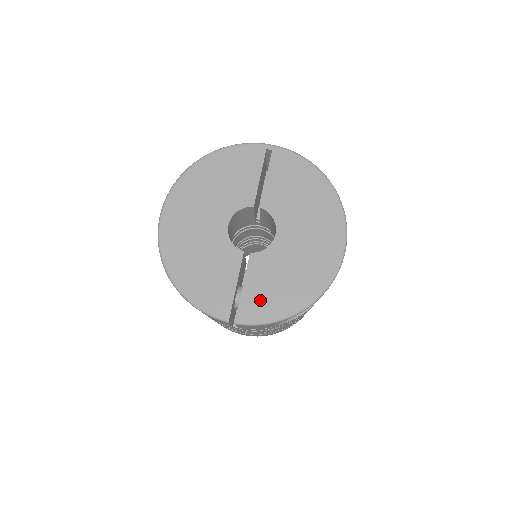
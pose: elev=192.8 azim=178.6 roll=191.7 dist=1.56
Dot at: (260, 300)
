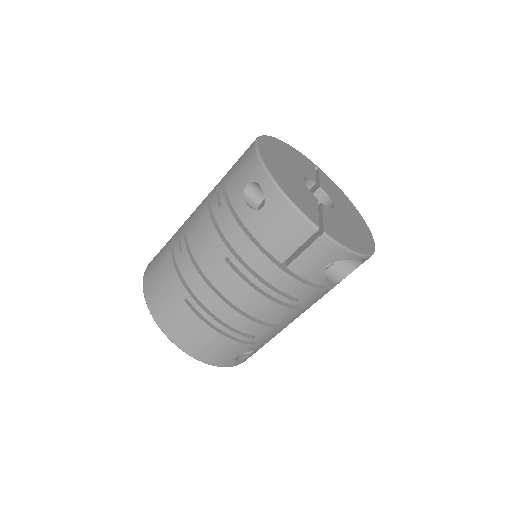
Dot at: (336, 231)
